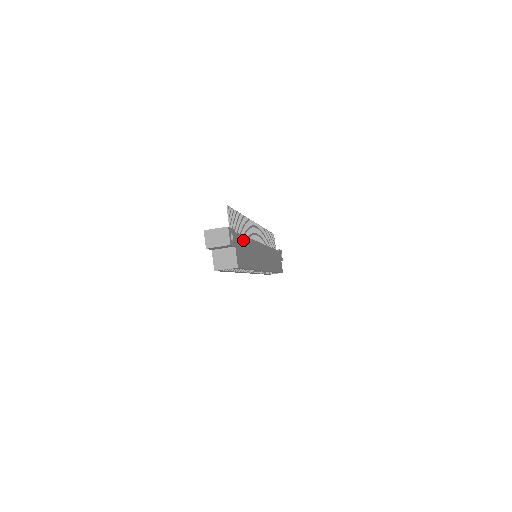
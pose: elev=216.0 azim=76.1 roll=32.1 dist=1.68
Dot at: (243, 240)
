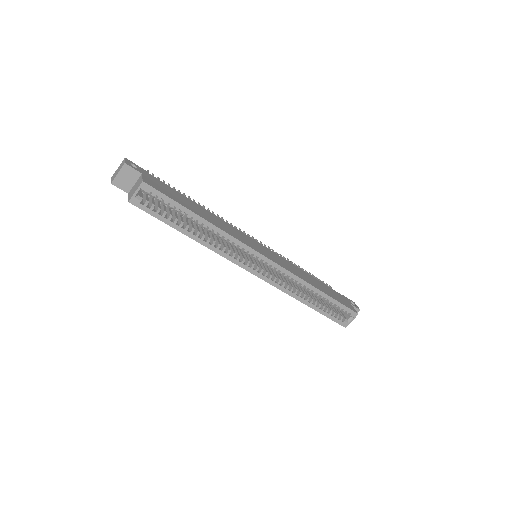
Dot at: (176, 192)
